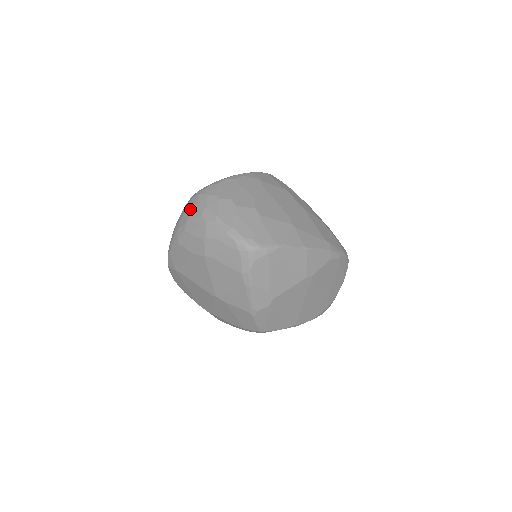
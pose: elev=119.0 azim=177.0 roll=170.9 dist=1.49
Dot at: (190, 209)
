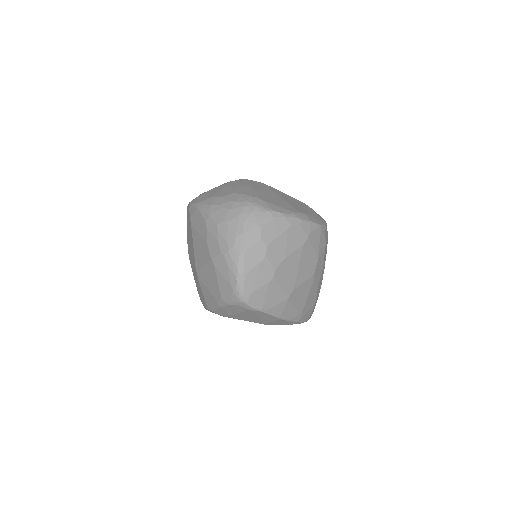
Dot at: (236, 216)
